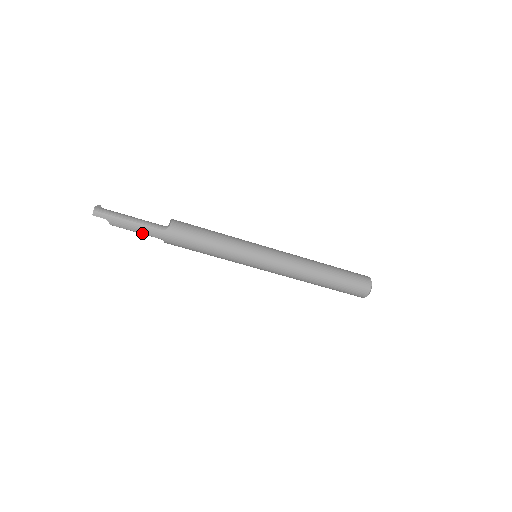
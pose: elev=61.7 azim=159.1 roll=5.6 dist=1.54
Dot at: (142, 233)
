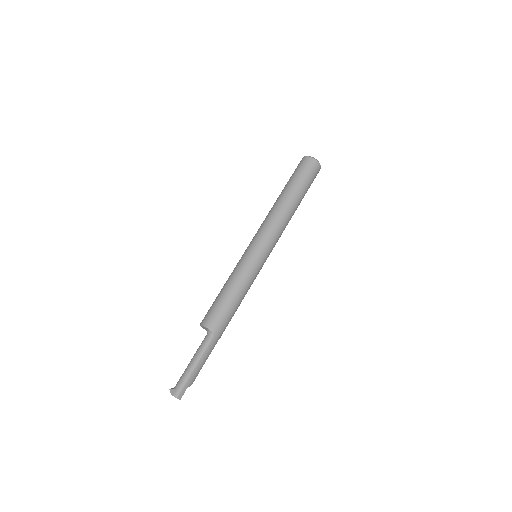
Dot at: occluded
